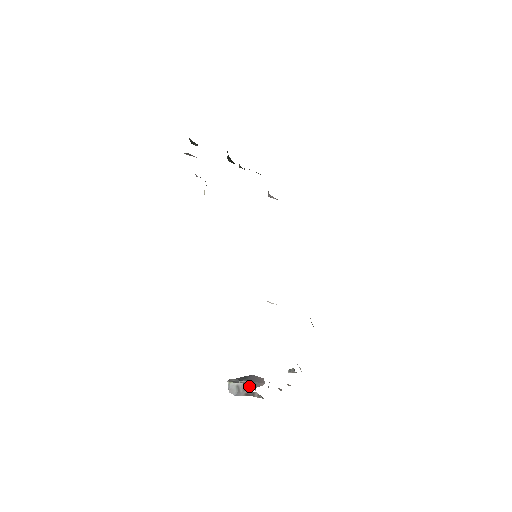
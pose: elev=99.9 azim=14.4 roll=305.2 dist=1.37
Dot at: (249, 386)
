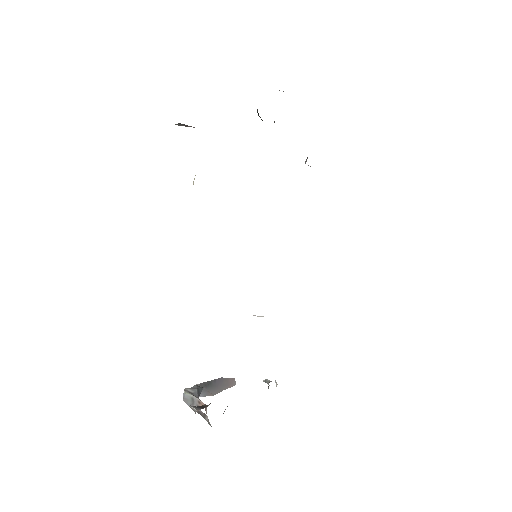
Dot at: occluded
